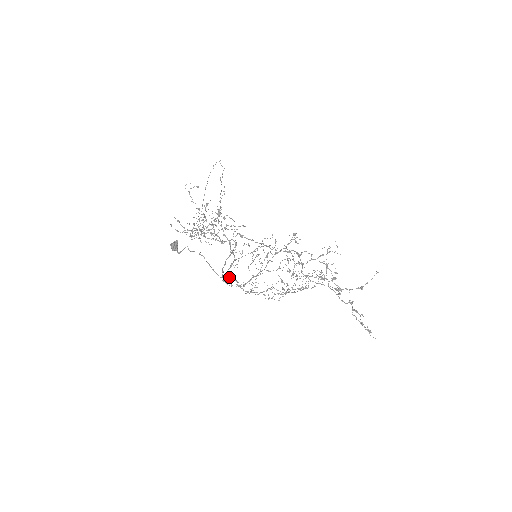
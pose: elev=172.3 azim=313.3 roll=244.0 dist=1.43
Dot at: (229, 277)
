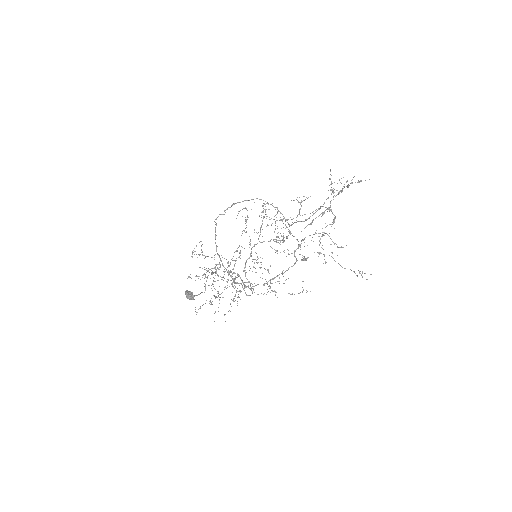
Dot at: (240, 283)
